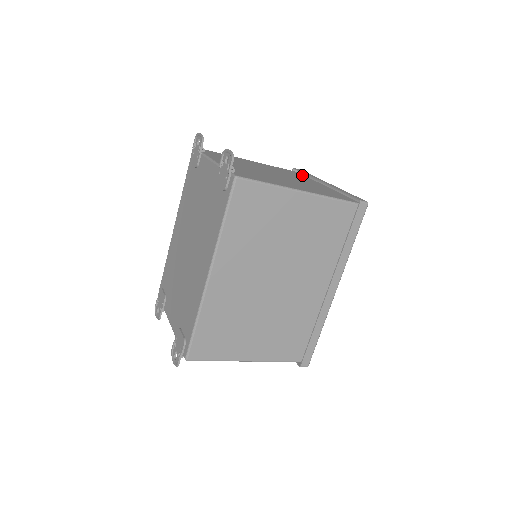
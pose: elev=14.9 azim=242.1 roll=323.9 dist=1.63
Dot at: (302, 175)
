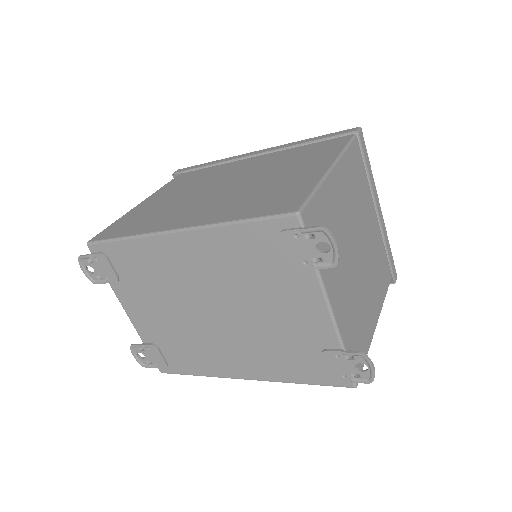
Dot at: (362, 164)
